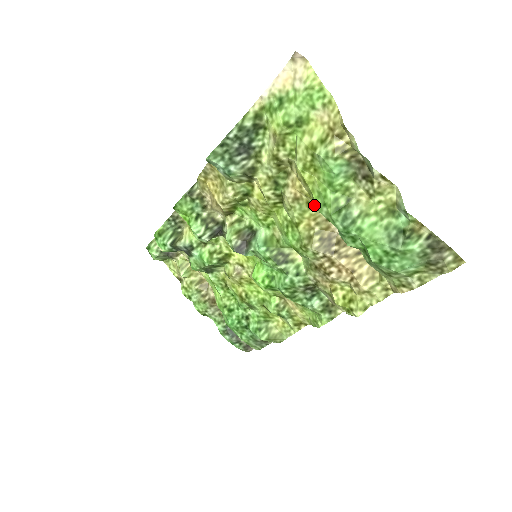
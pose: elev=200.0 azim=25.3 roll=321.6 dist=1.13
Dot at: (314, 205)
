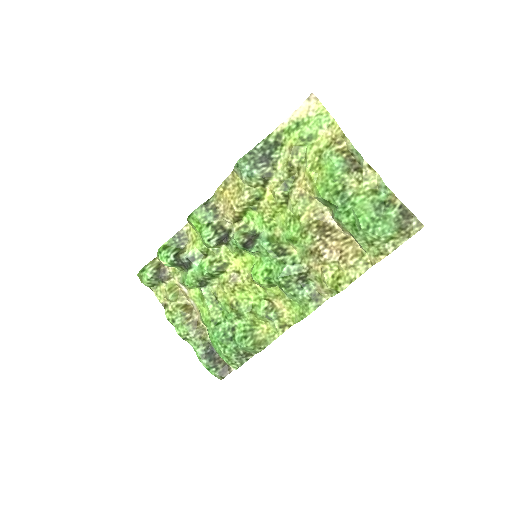
Dot at: (316, 197)
